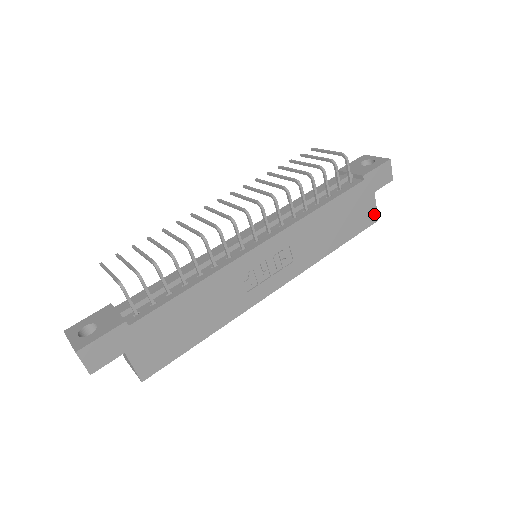
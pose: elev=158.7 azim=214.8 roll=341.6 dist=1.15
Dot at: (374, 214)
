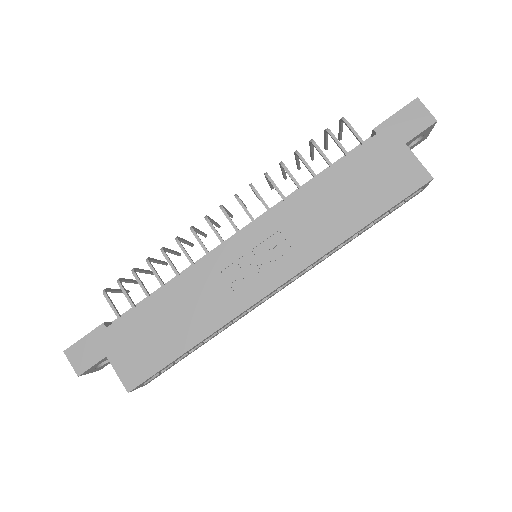
Dot at: (420, 172)
